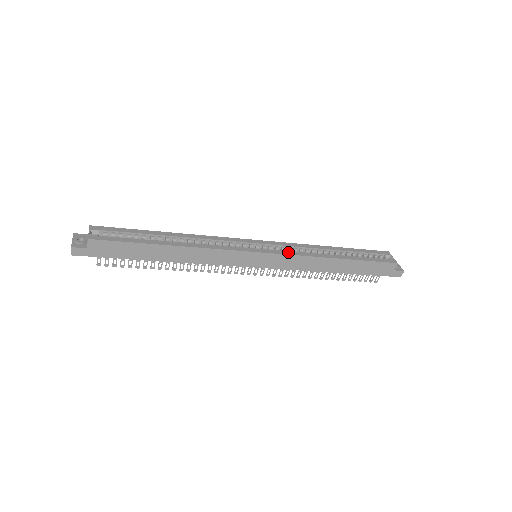
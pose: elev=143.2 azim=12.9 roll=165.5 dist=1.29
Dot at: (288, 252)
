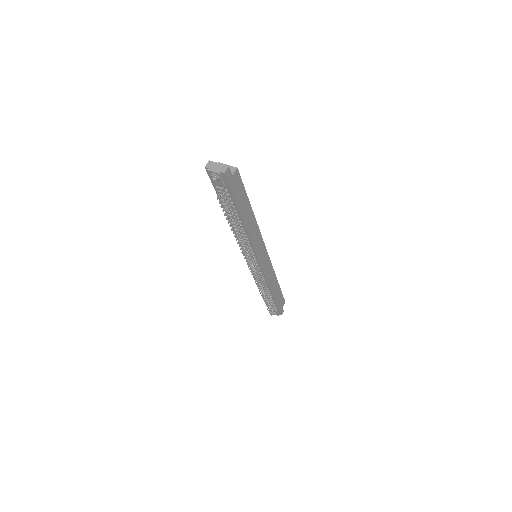
Dot at: occluded
